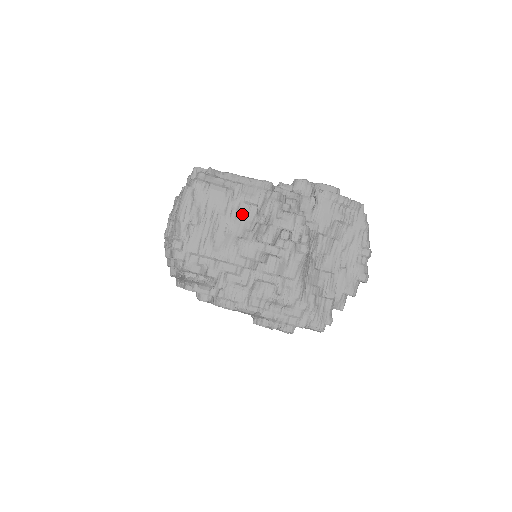
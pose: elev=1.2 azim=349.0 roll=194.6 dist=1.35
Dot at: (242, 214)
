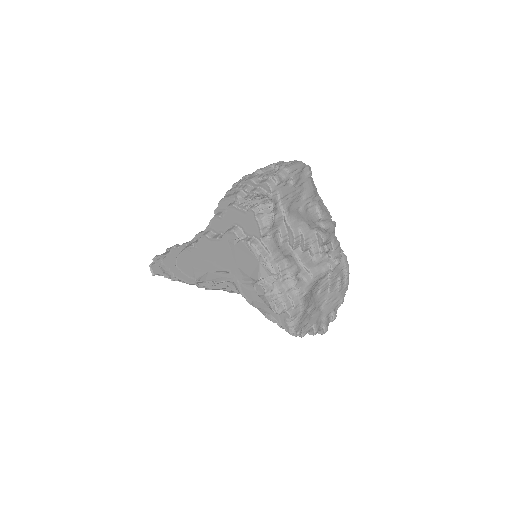
Dot at: (310, 212)
